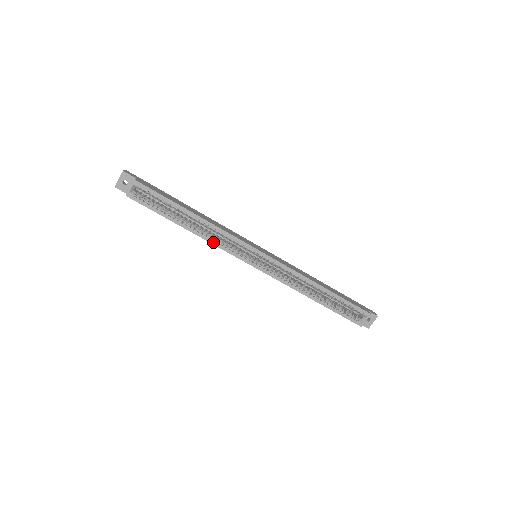
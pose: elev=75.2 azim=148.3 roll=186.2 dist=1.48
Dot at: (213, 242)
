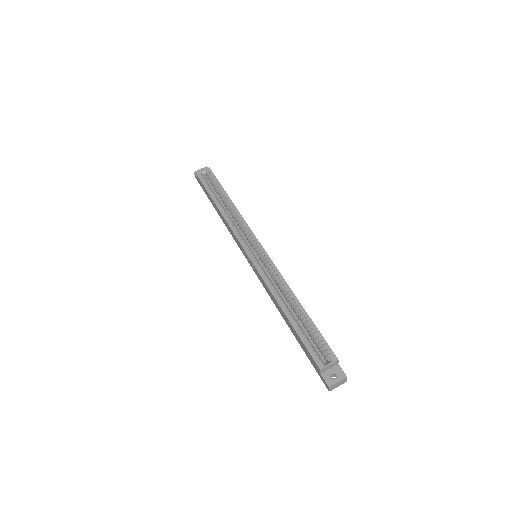
Dot at: (230, 223)
